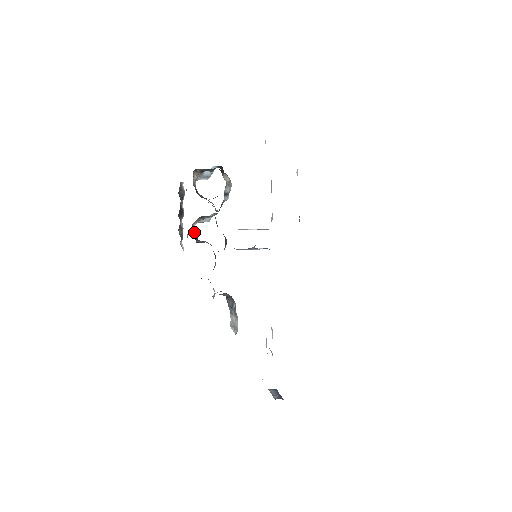
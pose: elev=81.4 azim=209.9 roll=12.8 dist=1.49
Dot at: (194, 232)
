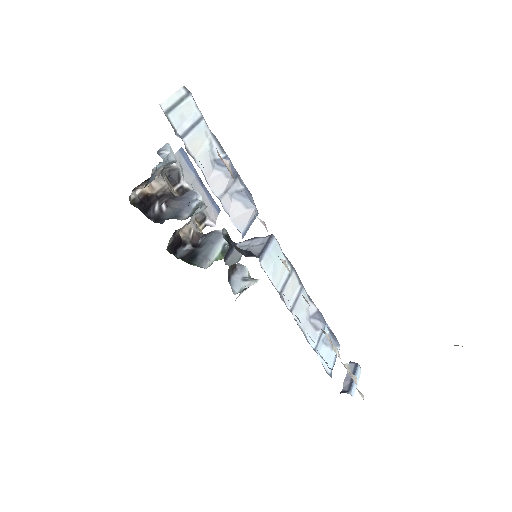
Dot at: (179, 248)
